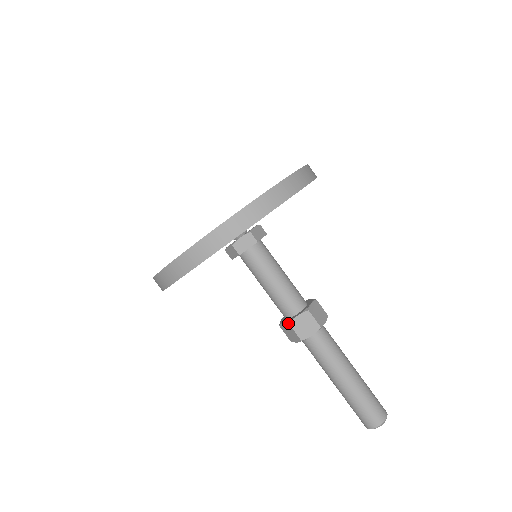
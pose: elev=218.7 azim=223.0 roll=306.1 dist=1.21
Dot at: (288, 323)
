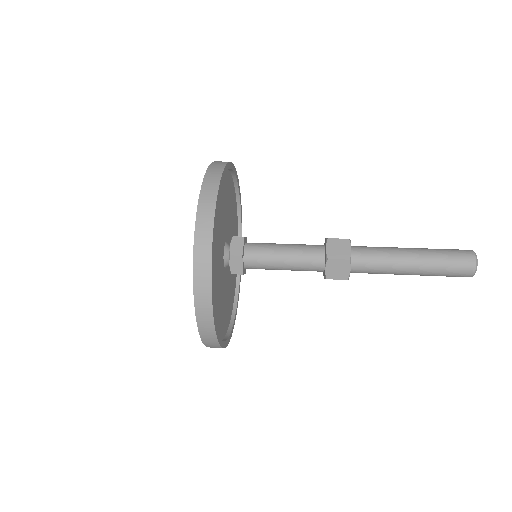
Dot at: occluded
